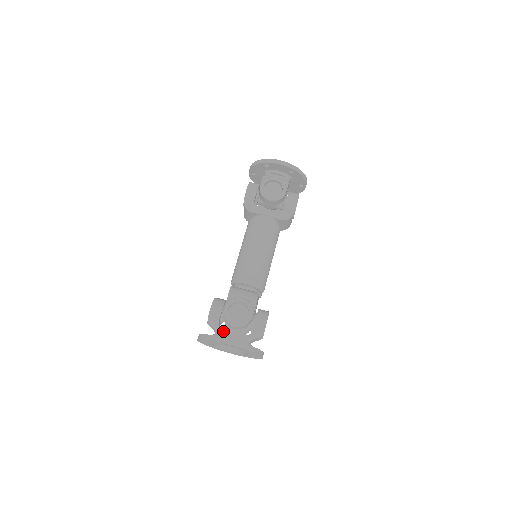
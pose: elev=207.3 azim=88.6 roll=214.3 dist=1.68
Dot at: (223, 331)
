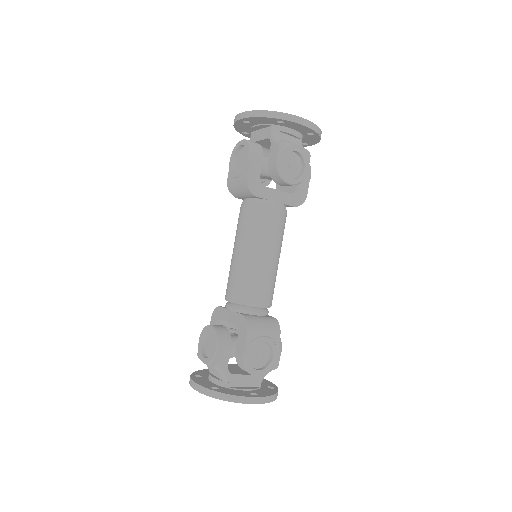
Dot at: (234, 377)
